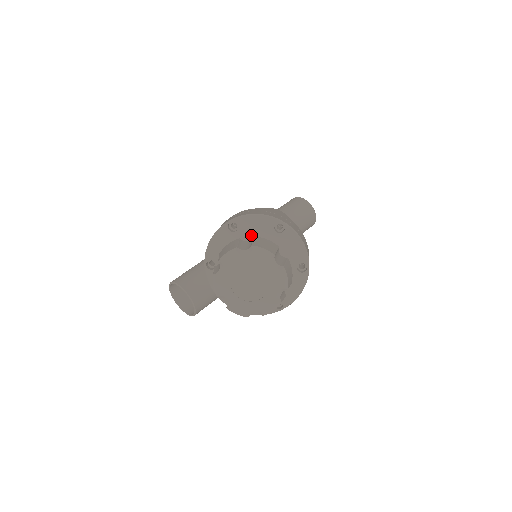
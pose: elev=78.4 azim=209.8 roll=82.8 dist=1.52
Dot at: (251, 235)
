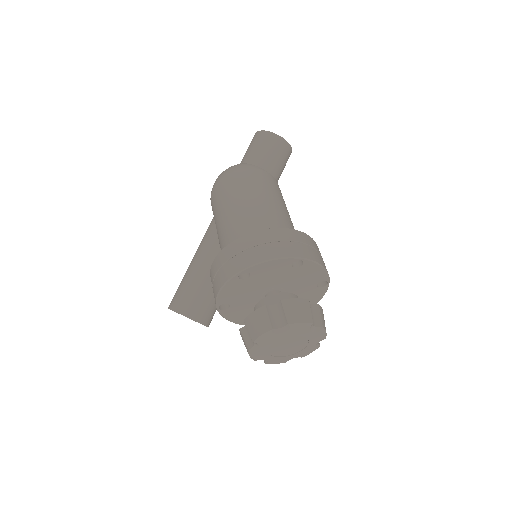
Dot at: (266, 276)
